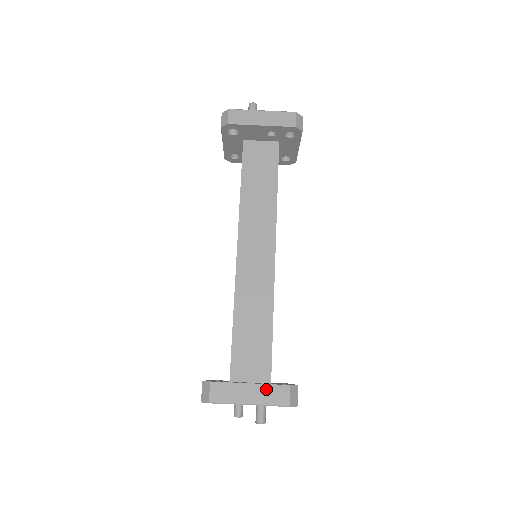
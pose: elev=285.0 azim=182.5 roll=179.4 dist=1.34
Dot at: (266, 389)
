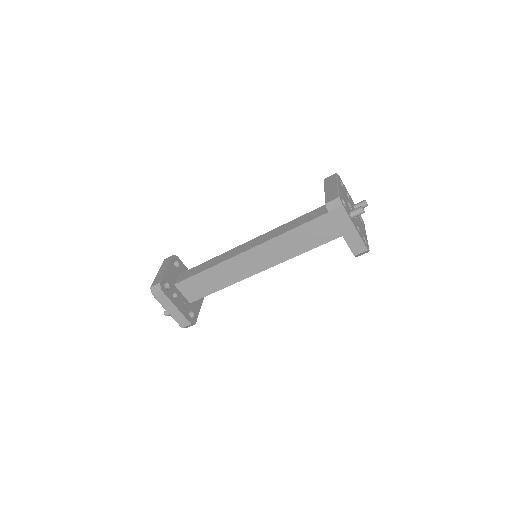
Dot at: (180, 315)
